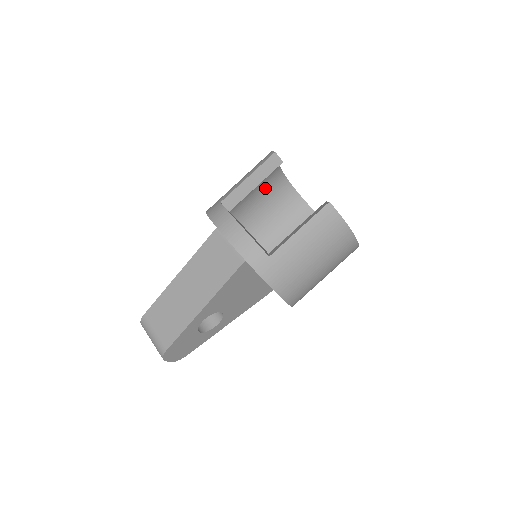
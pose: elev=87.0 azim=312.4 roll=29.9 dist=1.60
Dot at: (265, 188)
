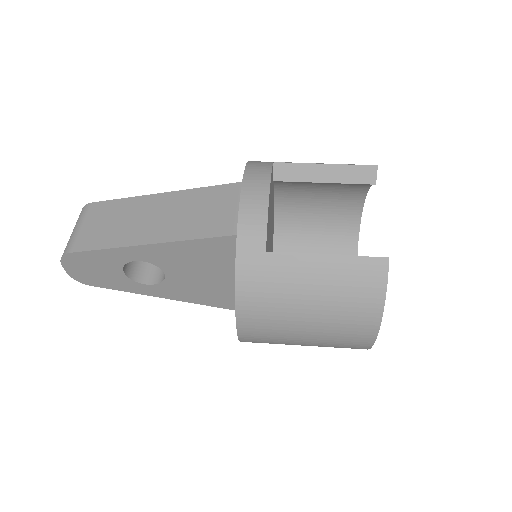
Dot at: (331, 205)
